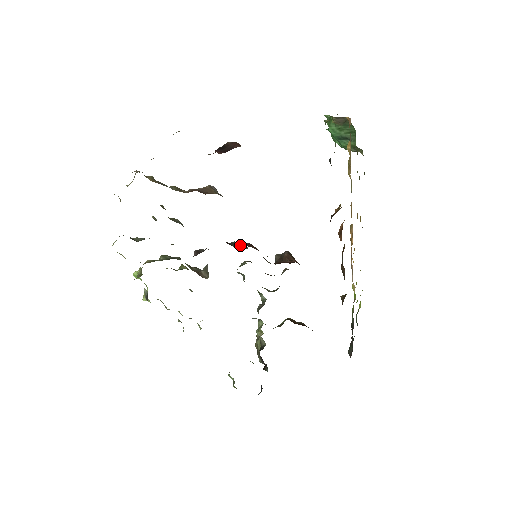
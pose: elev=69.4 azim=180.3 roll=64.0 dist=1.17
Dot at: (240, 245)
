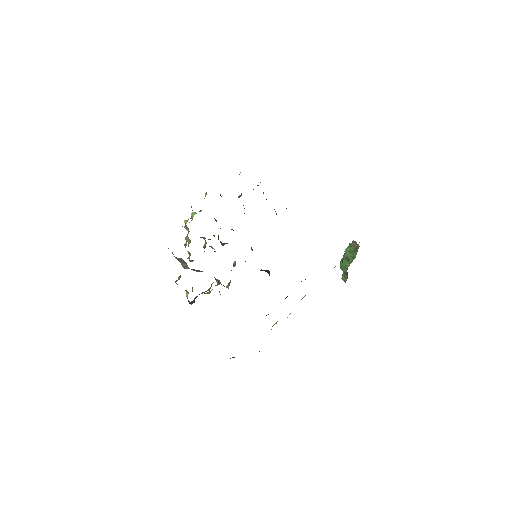
Dot at: occluded
